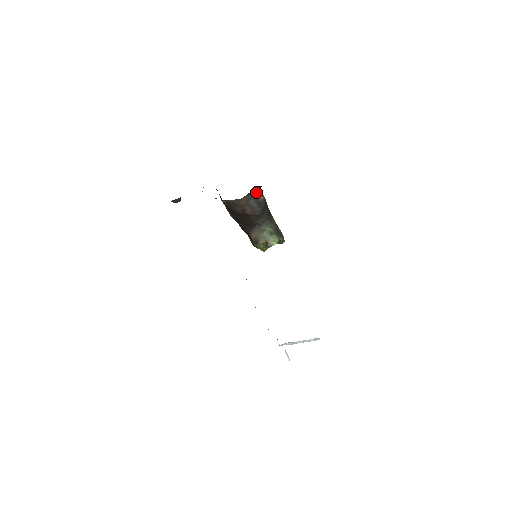
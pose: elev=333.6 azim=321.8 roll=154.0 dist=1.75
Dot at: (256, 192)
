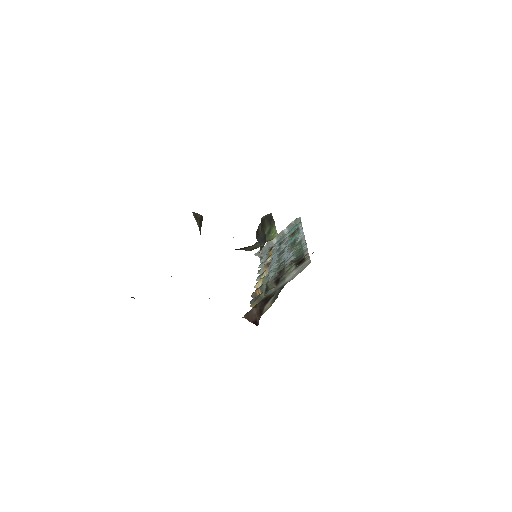
Dot at: (256, 233)
